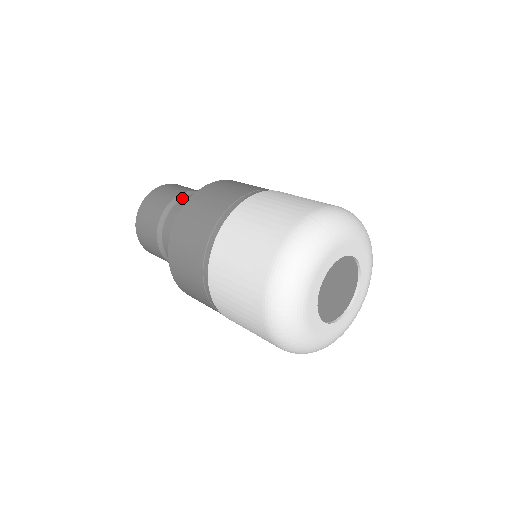
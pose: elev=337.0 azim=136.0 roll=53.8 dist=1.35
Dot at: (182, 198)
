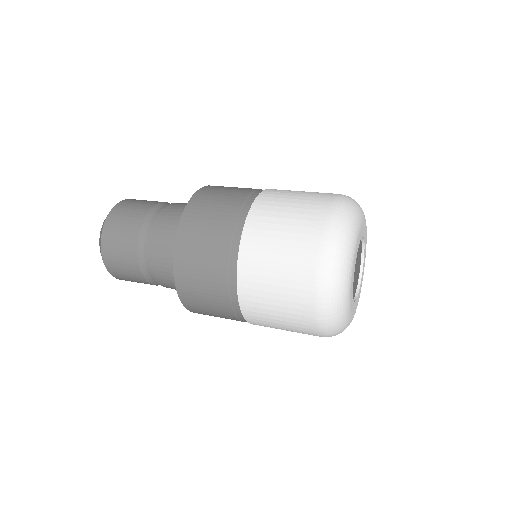
Dot at: (149, 222)
